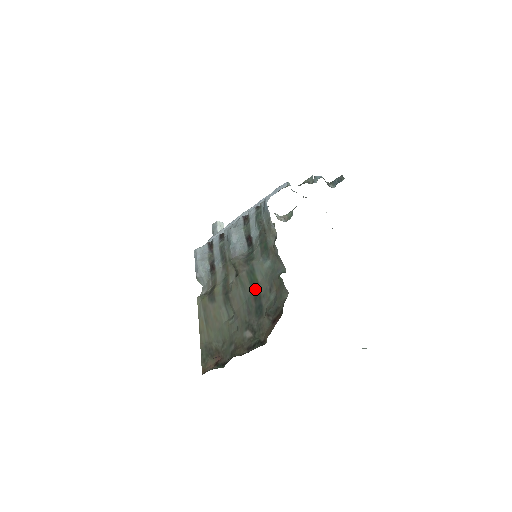
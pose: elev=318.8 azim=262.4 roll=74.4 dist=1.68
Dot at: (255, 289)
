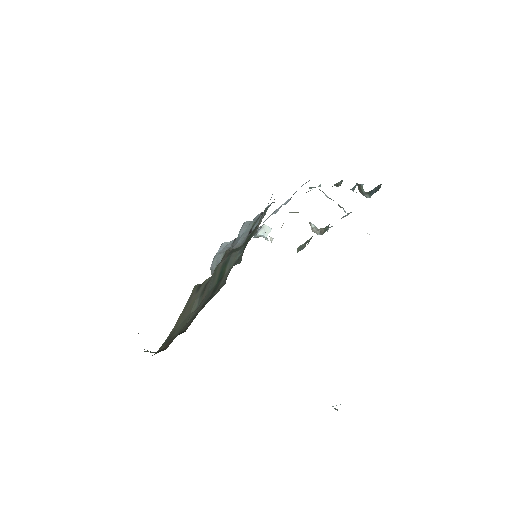
Dot at: (219, 281)
